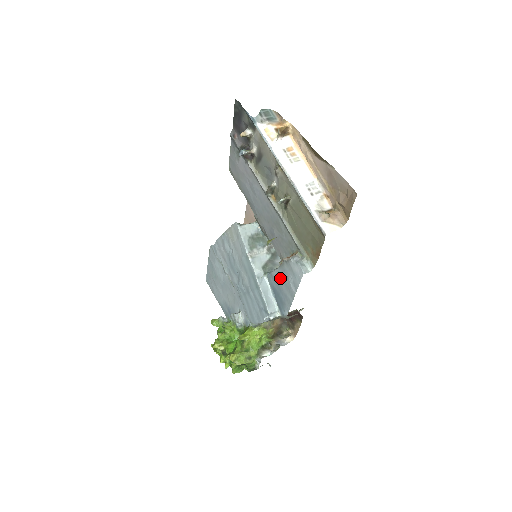
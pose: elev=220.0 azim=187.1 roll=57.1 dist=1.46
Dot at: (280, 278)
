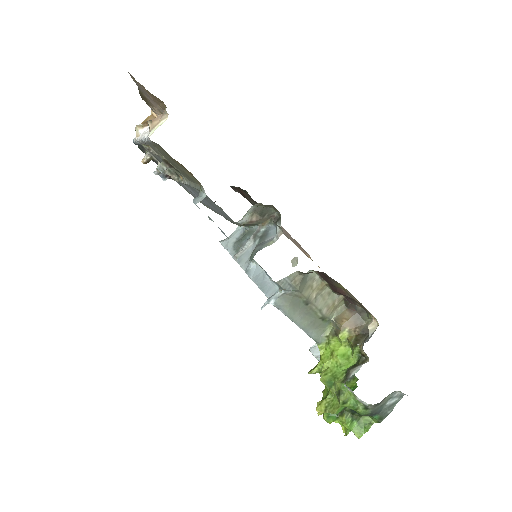
Dot at: occluded
